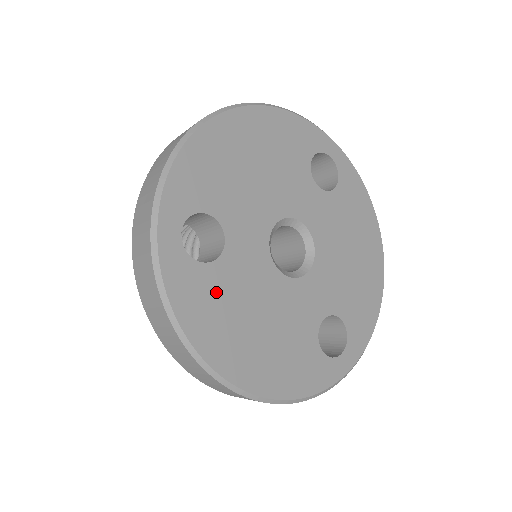
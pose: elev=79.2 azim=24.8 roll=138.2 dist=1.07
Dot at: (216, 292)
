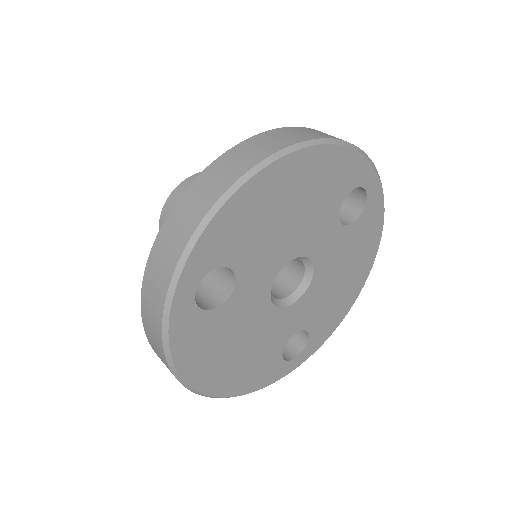
Dot at: (212, 331)
